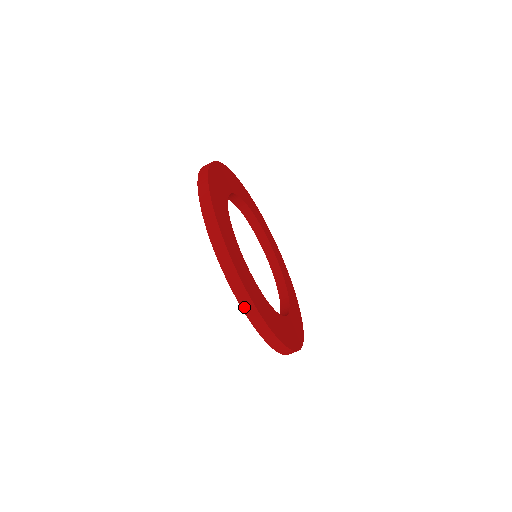
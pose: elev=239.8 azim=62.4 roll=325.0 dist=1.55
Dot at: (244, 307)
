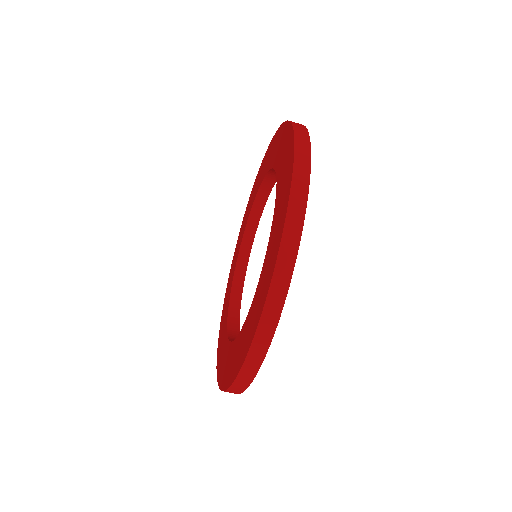
Dot at: (275, 283)
